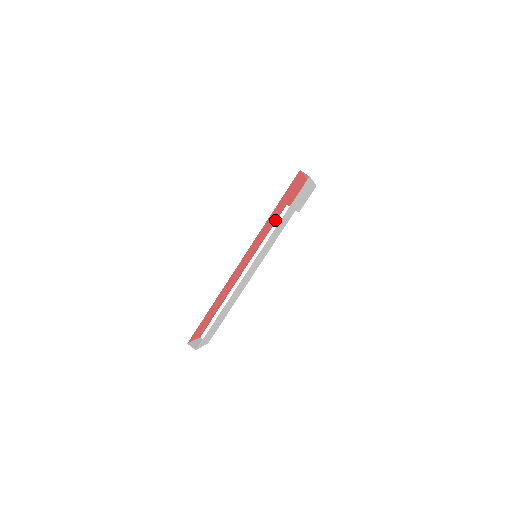
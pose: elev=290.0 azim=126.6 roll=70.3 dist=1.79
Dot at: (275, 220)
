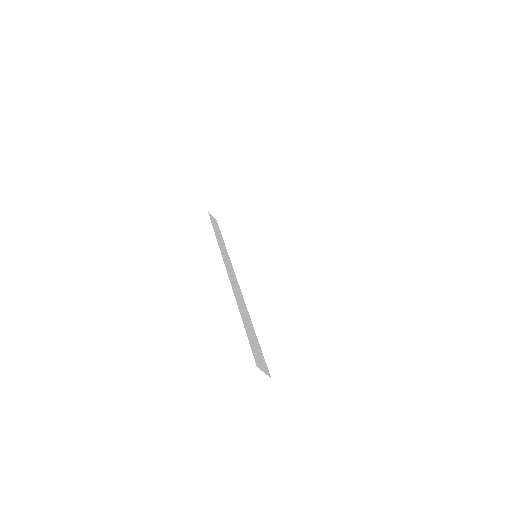
Dot at: occluded
